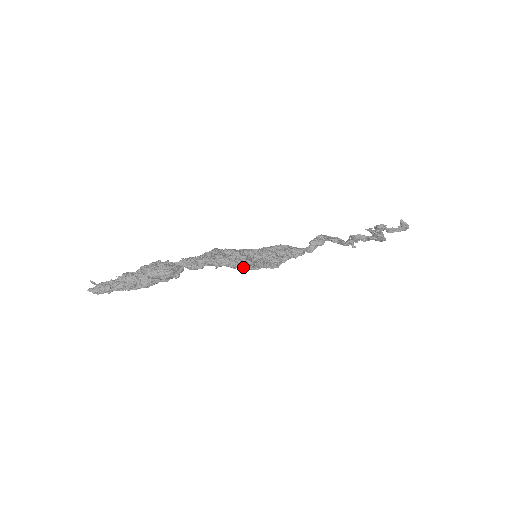
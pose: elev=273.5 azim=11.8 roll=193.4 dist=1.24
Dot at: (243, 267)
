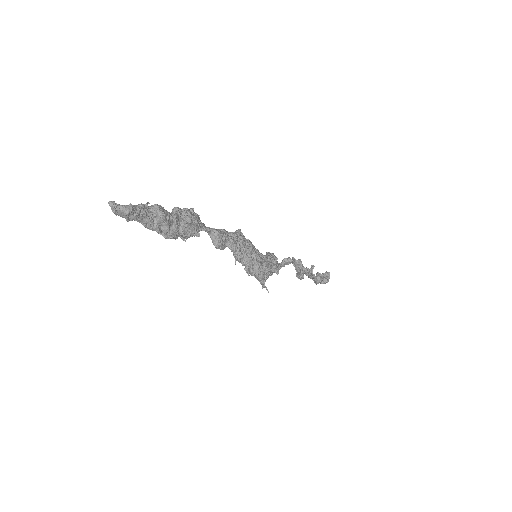
Dot at: occluded
